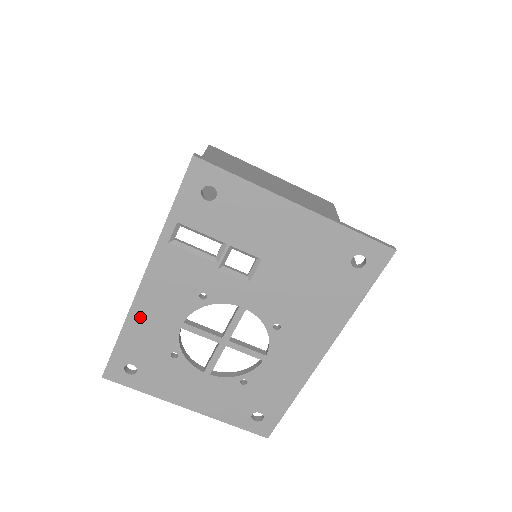
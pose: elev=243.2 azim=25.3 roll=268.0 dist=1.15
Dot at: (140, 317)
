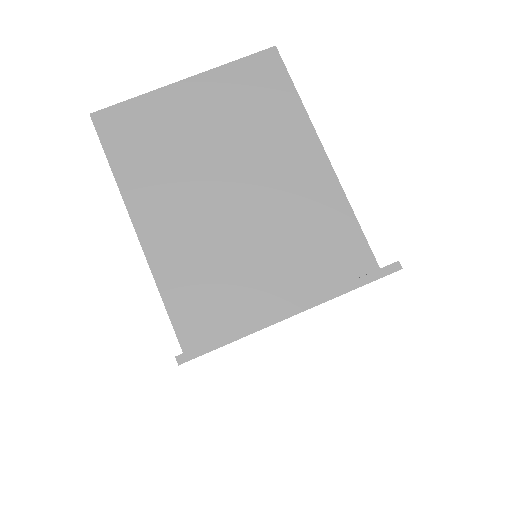
Dot at: occluded
